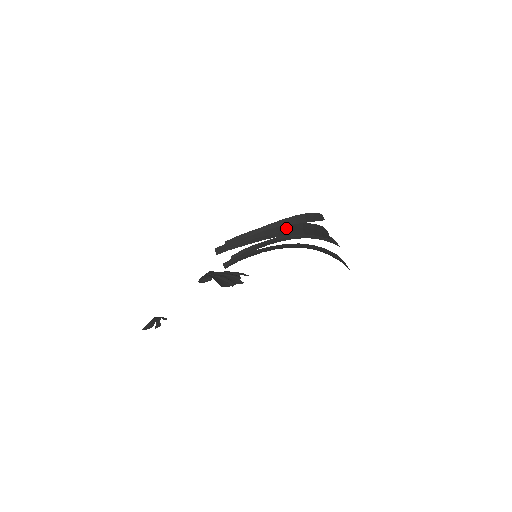
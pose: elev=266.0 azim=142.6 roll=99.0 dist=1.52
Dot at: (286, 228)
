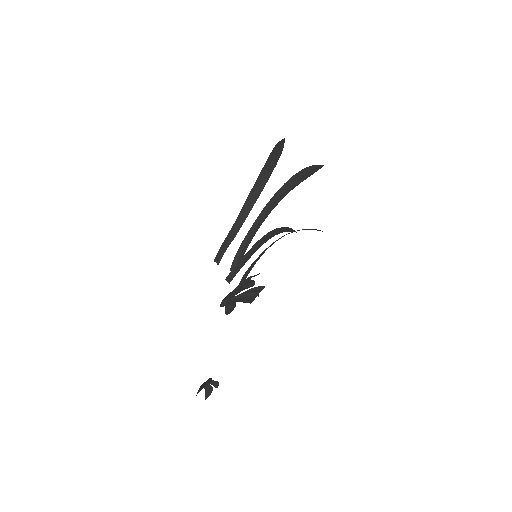
Dot at: (255, 188)
